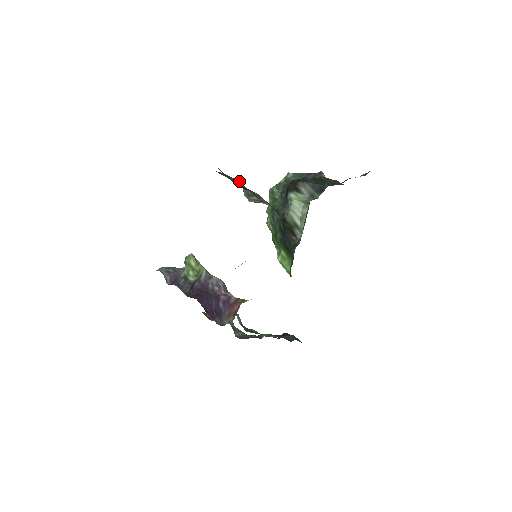
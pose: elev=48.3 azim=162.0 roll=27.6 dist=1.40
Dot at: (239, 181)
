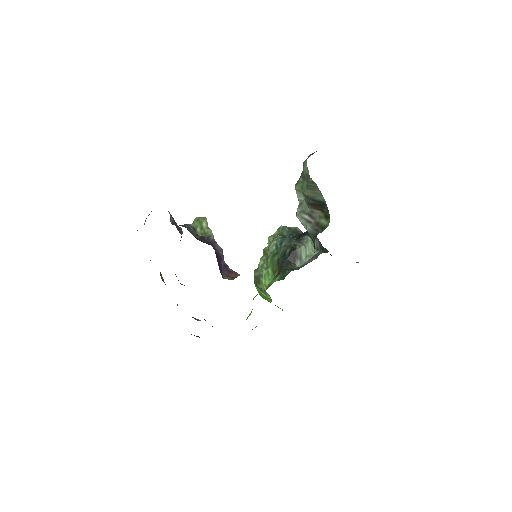
Dot at: (303, 199)
